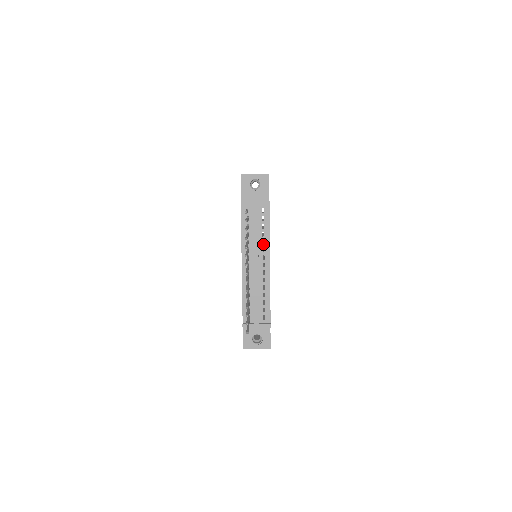
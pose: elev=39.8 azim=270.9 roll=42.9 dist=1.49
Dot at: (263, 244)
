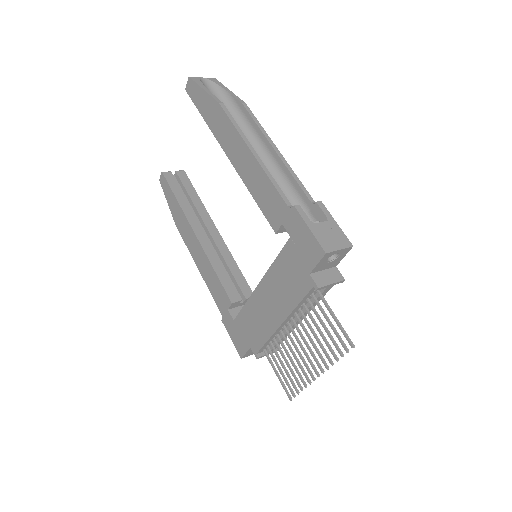
Dot at: occluded
